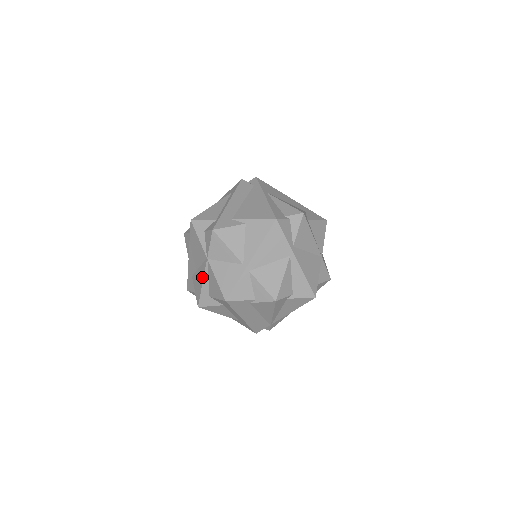
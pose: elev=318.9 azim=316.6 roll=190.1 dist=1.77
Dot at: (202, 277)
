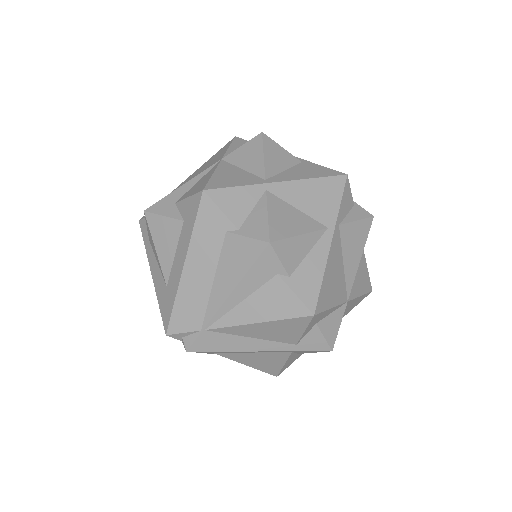
Dot at: occluded
